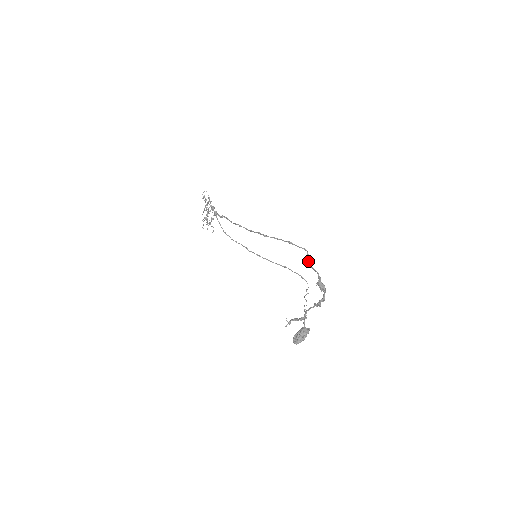
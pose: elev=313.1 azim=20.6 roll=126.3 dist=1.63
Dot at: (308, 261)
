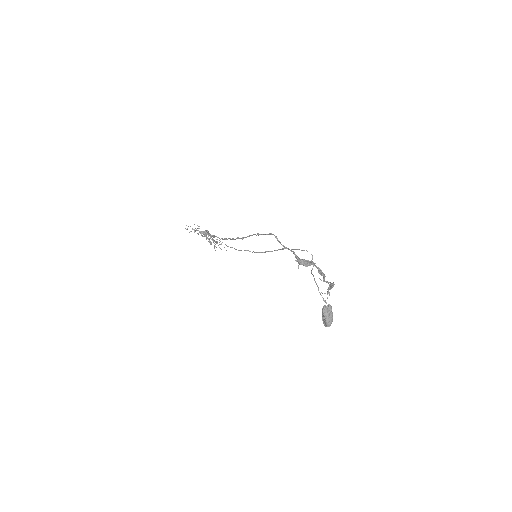
Dot at: occluded
